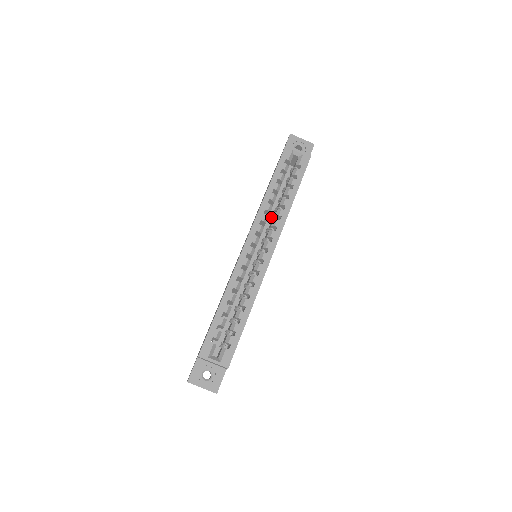
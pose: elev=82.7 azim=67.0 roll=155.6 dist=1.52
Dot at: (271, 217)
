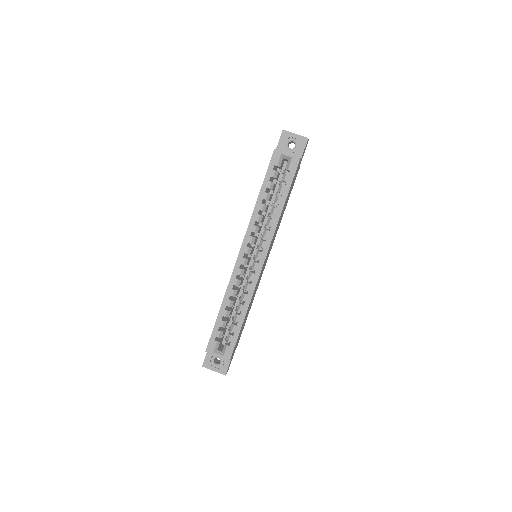
Dot at: occluded
